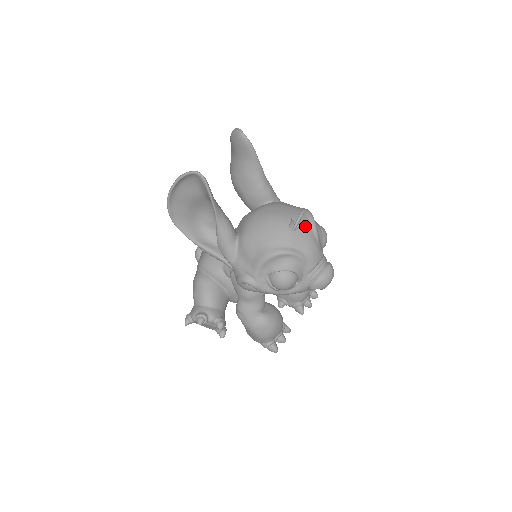
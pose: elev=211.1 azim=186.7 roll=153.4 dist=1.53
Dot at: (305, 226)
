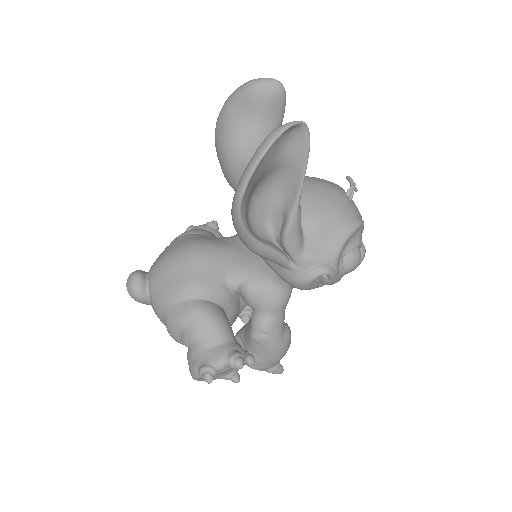
Dot at: occluded
